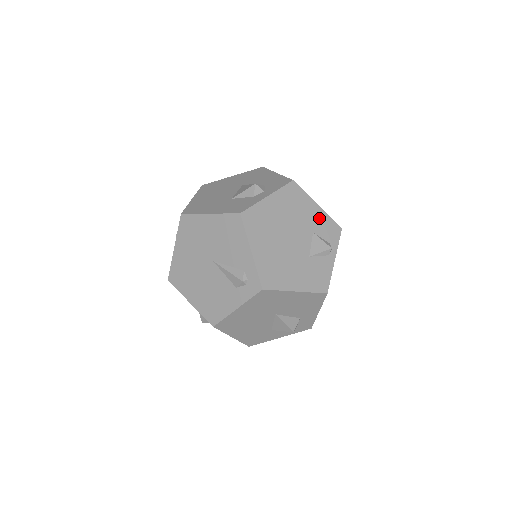
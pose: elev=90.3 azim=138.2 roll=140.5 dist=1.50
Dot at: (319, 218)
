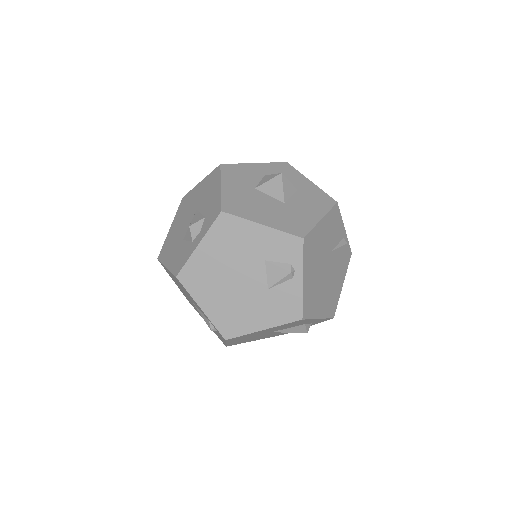
Dot at: (268, 240)
